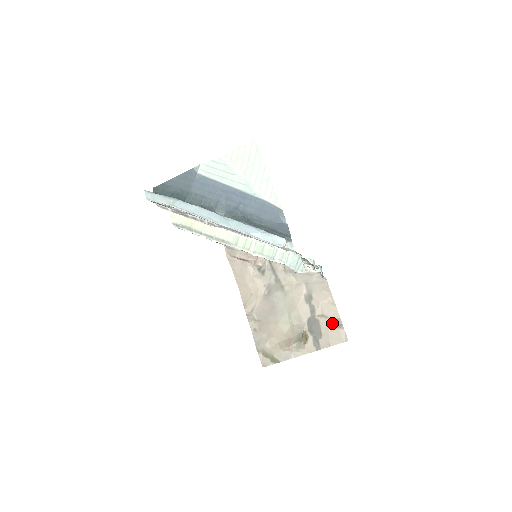
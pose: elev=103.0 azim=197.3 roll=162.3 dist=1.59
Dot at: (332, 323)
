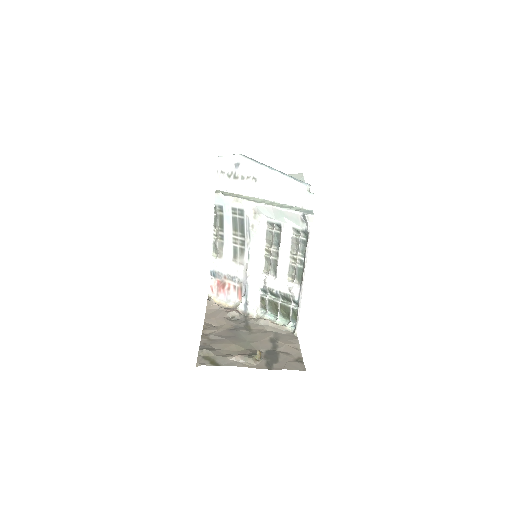
Dot at: (292, 358)
